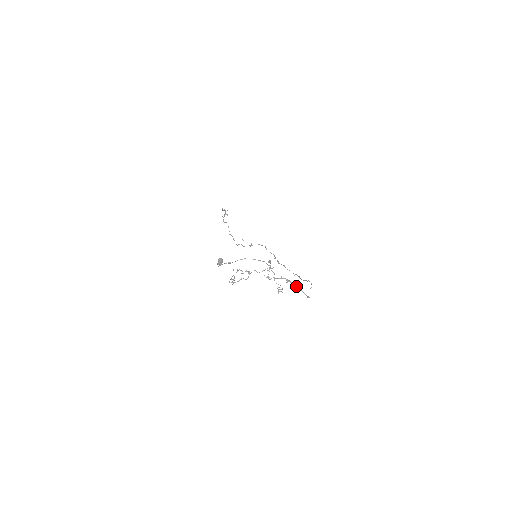
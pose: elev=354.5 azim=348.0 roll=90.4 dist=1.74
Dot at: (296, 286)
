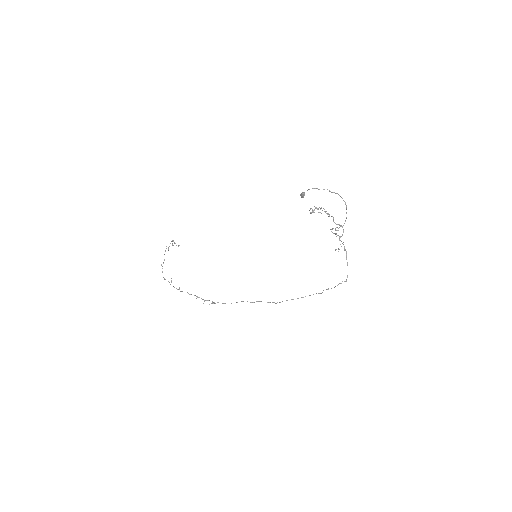
Dot at: occluded
